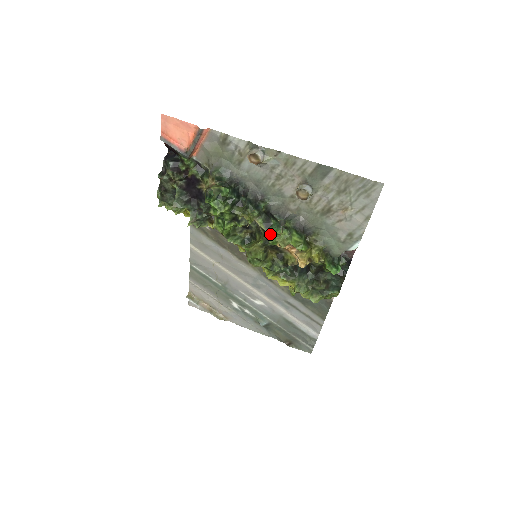
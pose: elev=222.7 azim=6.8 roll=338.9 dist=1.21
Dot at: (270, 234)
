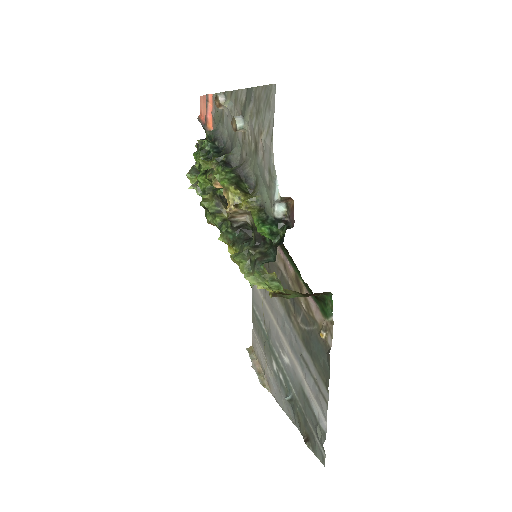
Dot at: occluded
